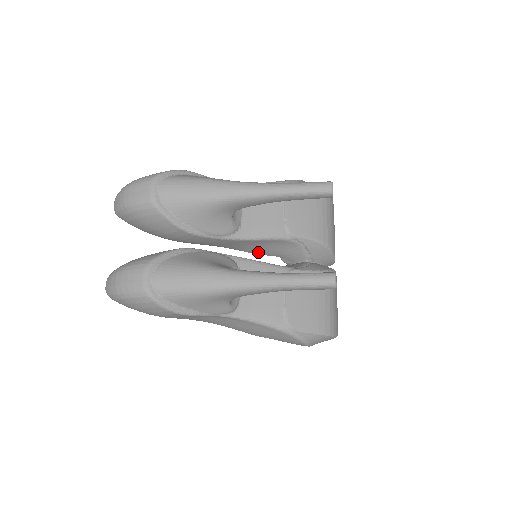
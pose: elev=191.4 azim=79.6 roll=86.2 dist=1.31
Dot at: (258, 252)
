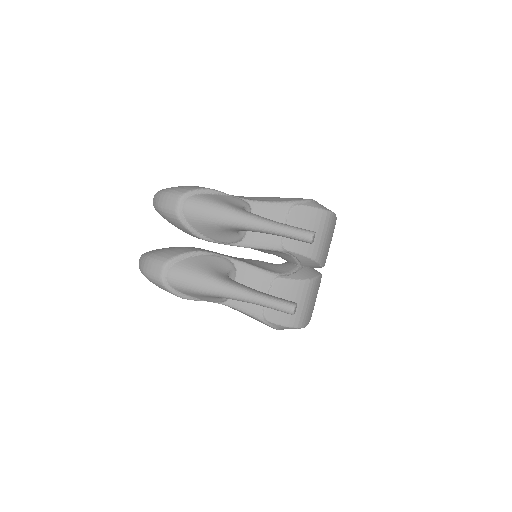
Dot at: occluded
